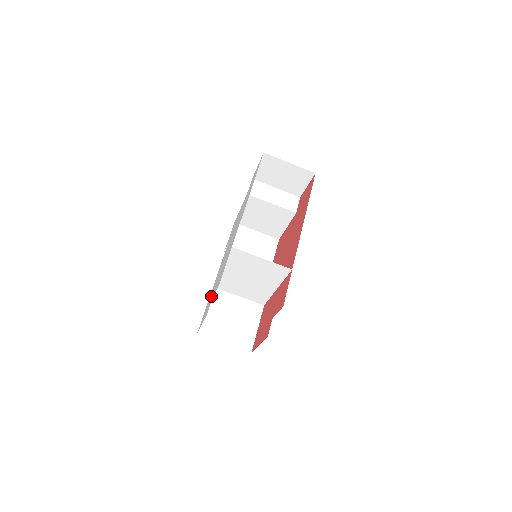
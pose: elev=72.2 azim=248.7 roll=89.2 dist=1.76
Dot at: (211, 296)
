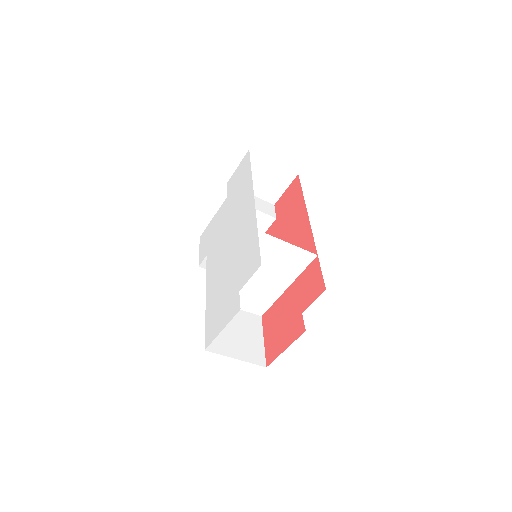
Dot at: (222, 298)
